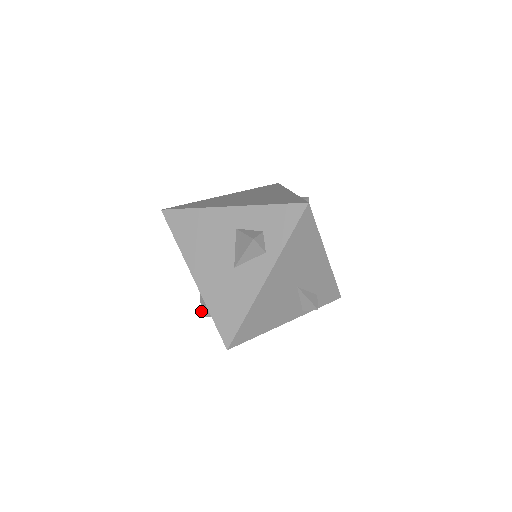
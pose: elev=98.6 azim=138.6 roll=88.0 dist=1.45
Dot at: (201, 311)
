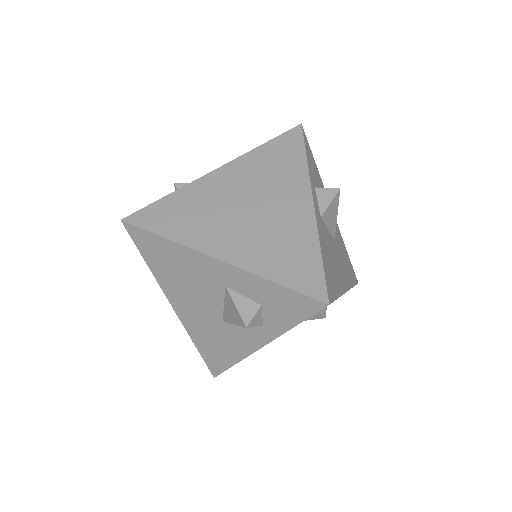
Dot at: occluded
